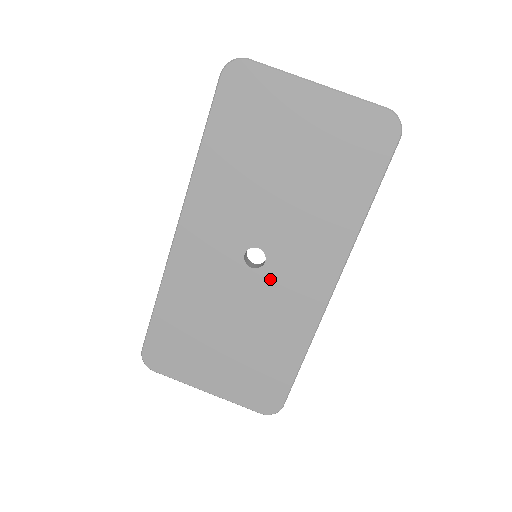
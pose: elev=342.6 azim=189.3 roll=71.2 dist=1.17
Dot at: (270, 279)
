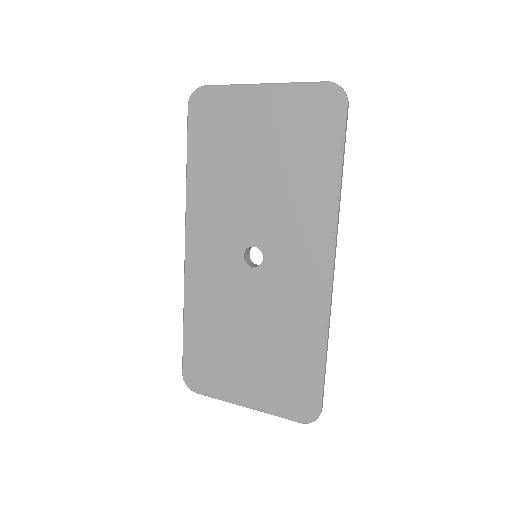
Dot at: (272, 274)
